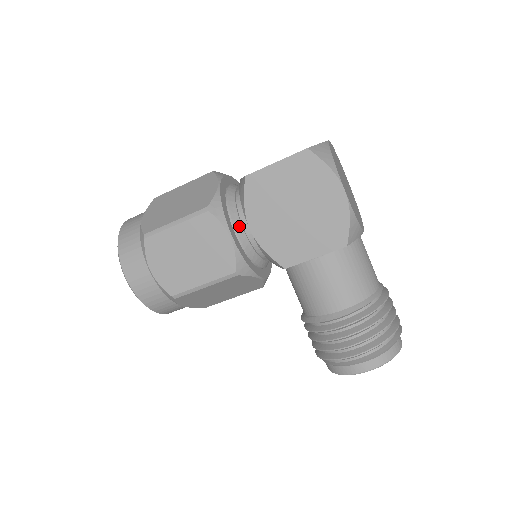
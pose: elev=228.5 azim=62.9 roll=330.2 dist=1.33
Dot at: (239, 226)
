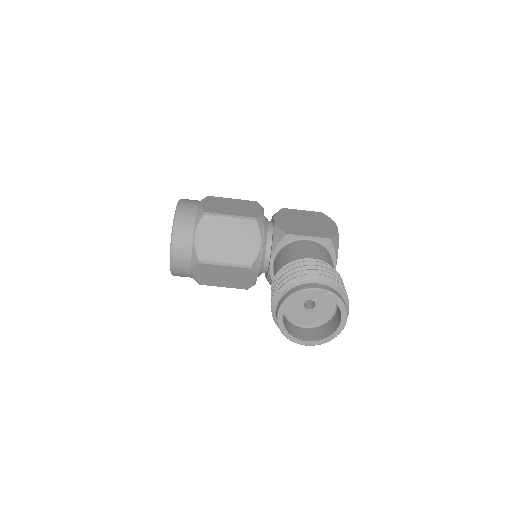
Dot at: (266, 219)
